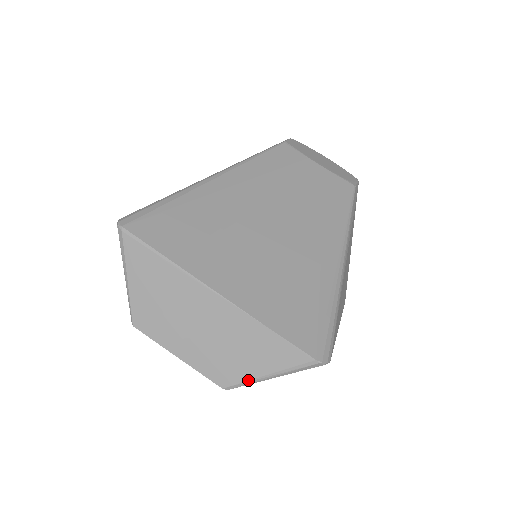
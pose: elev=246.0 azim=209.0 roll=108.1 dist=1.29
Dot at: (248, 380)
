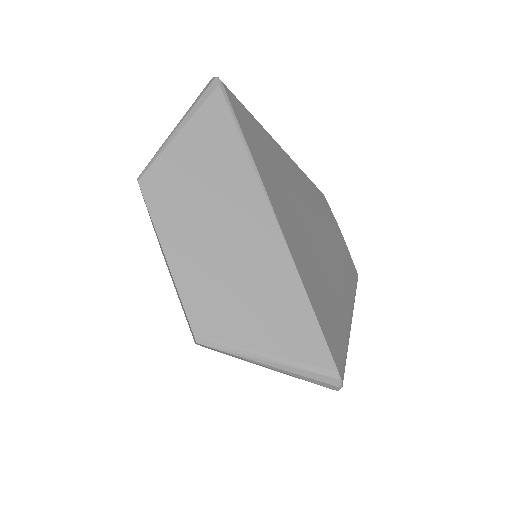
Dot at: (238, 346)
